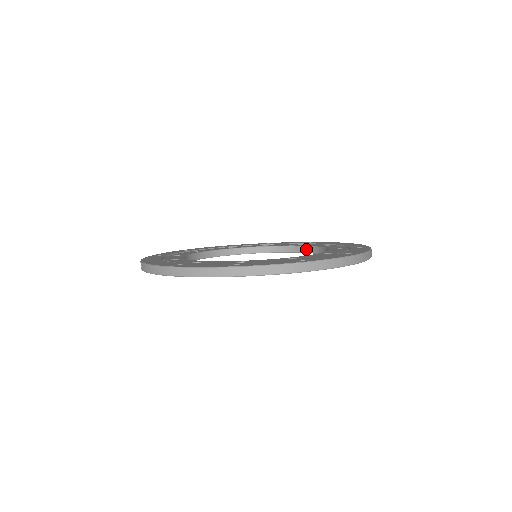
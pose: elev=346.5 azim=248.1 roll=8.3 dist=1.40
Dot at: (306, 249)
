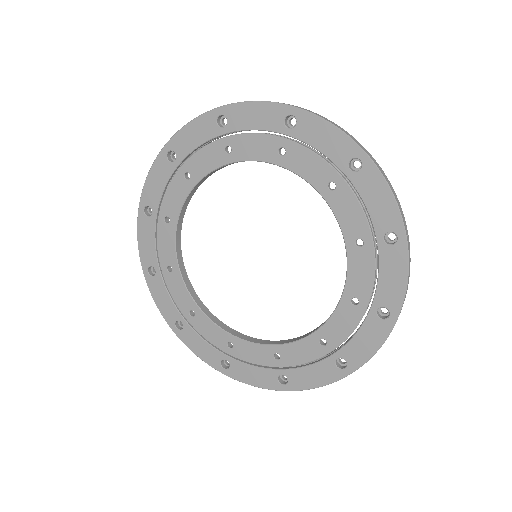
Dot at: (347, 273)
